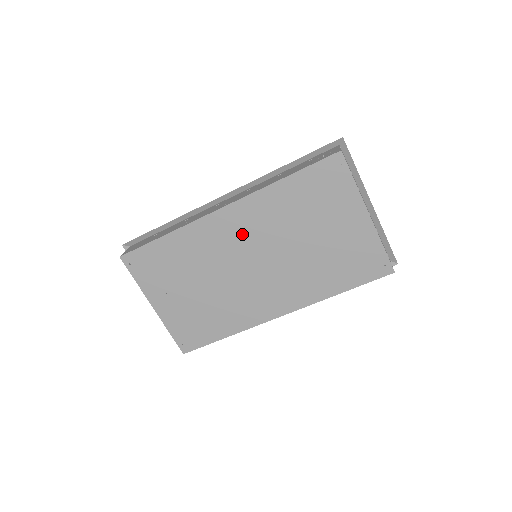
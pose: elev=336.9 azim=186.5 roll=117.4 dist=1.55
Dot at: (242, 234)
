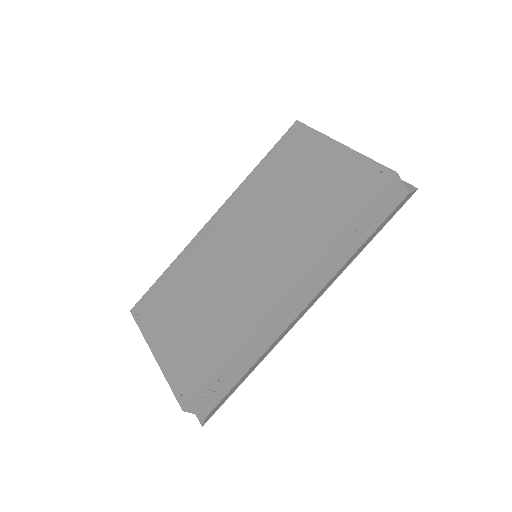
Dot at: (231, 229)
